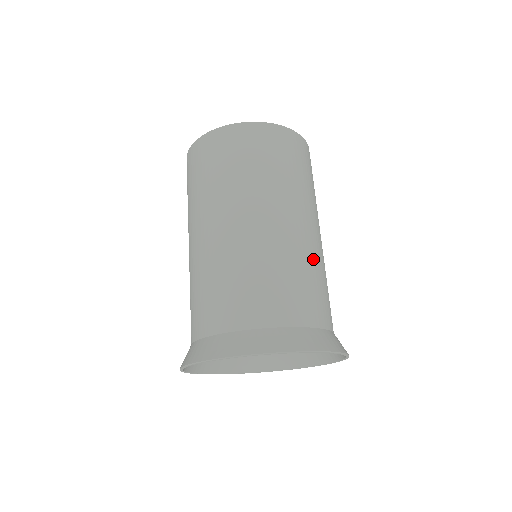
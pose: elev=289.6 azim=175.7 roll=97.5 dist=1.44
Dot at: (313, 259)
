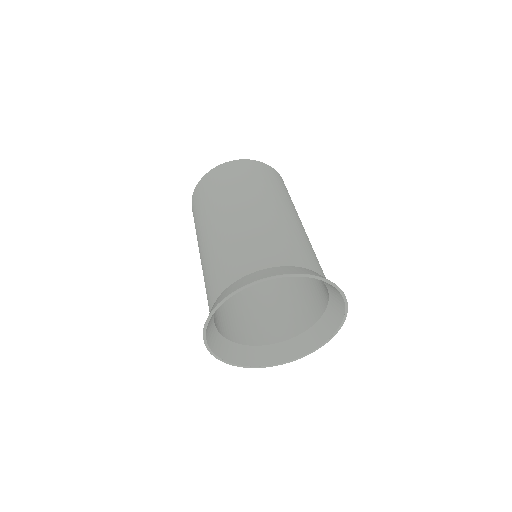
Dot at: occluded
